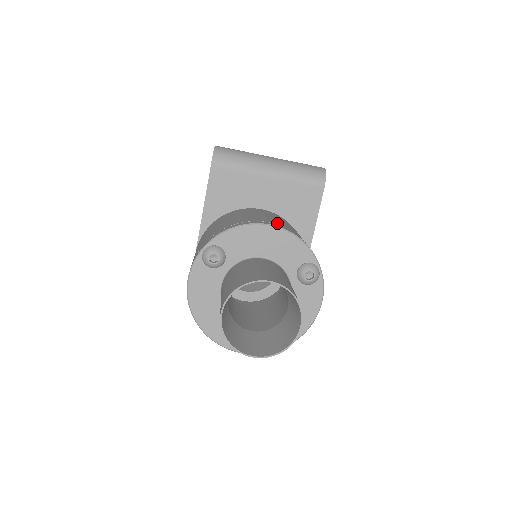
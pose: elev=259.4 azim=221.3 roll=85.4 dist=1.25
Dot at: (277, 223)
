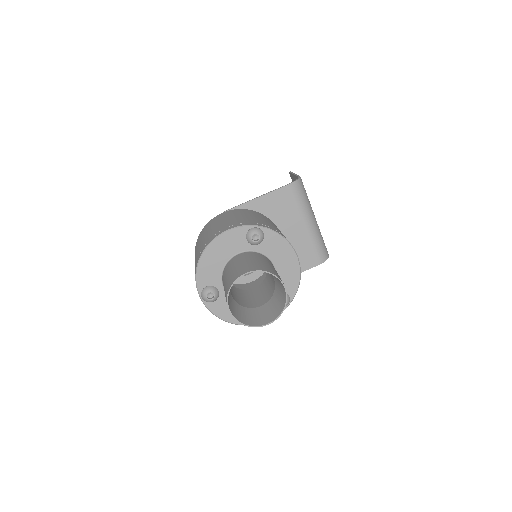
Dot at: occluded
